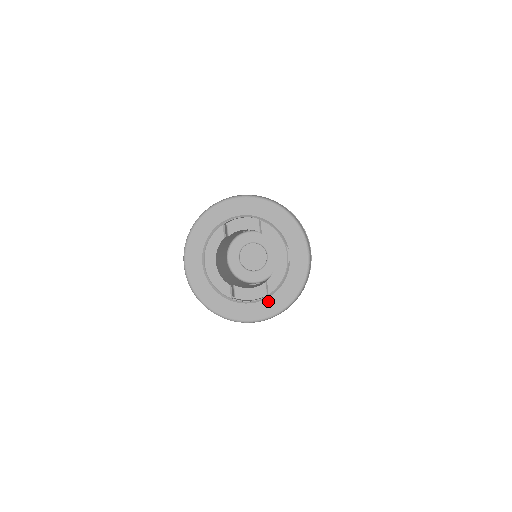
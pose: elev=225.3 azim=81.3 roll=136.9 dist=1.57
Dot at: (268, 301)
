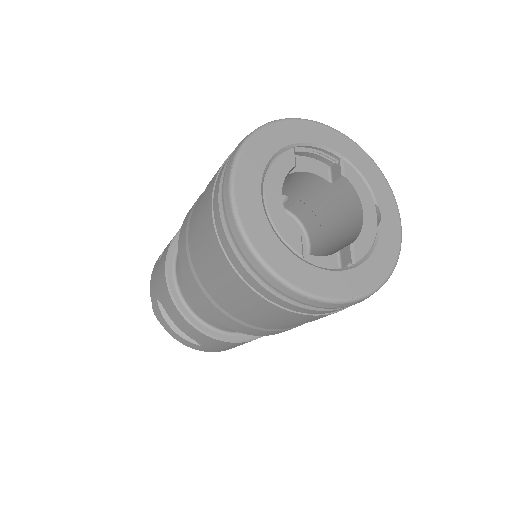
Dot at: (355, 272)
